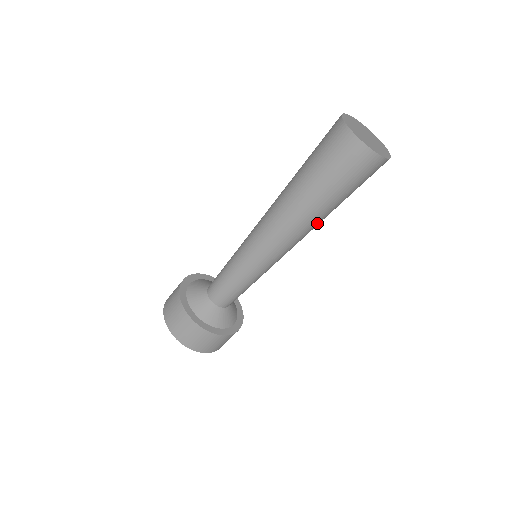
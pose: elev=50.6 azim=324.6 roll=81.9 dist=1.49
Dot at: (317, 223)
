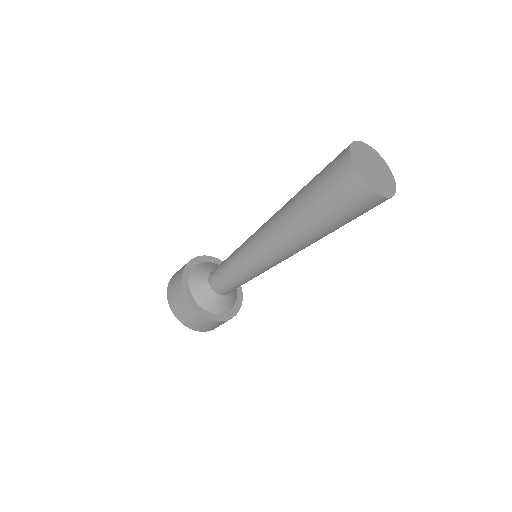
Dot at: occluded
